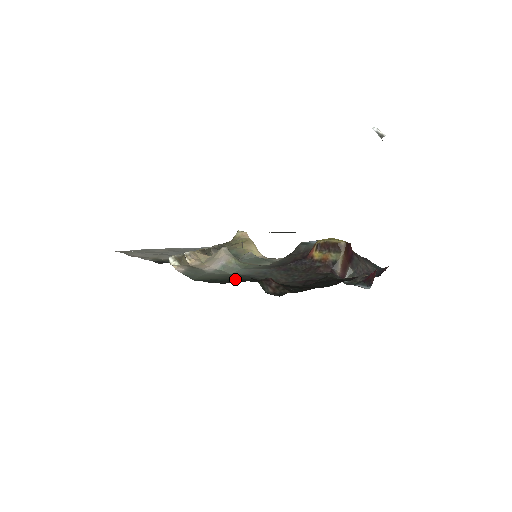
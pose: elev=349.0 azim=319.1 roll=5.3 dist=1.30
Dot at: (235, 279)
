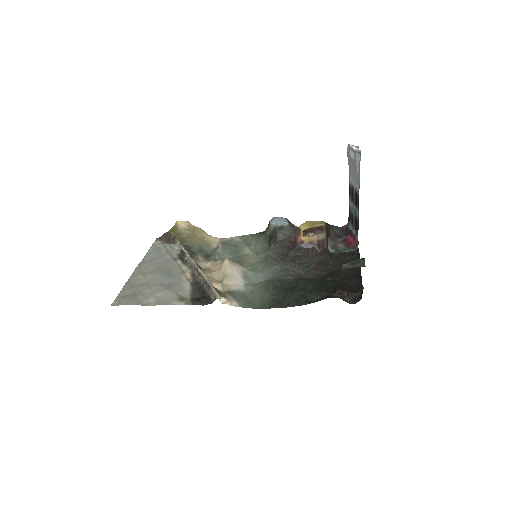
Dot at: (285, 292)
